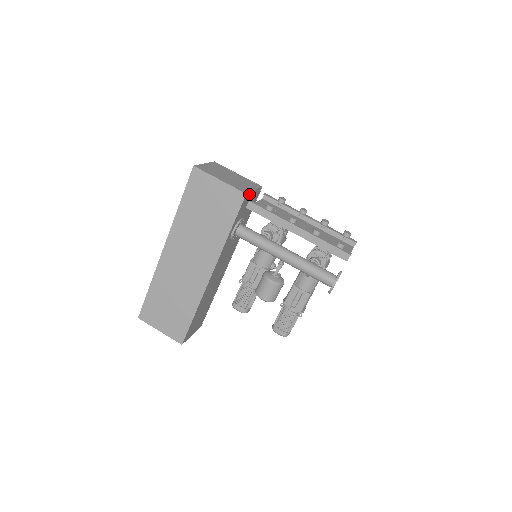
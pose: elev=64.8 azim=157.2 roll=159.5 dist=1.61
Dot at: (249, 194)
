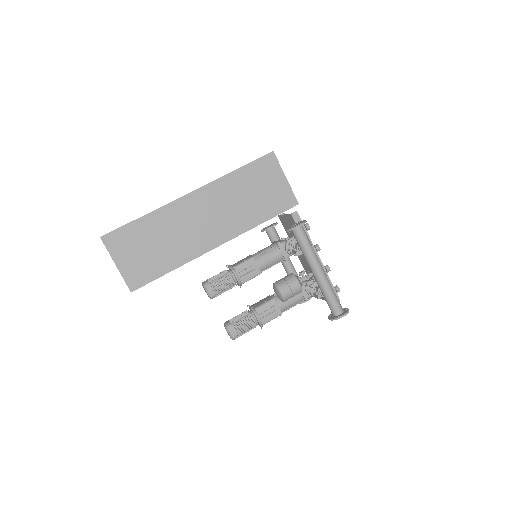
Dot at: occluded
